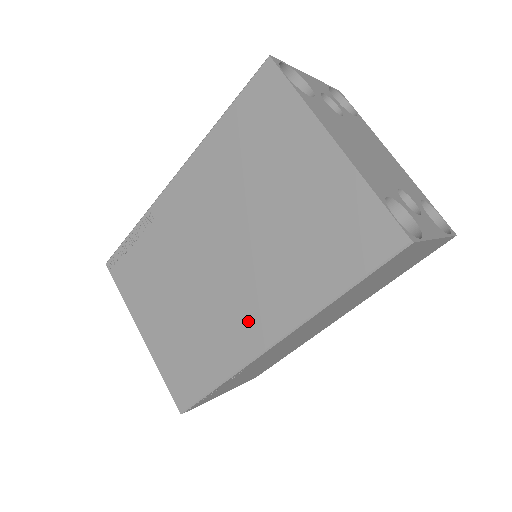
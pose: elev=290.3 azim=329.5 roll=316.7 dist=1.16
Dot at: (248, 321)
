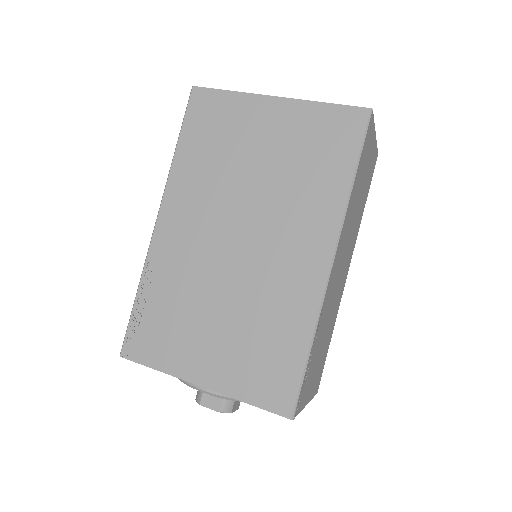
Dot at: (298, 265)
